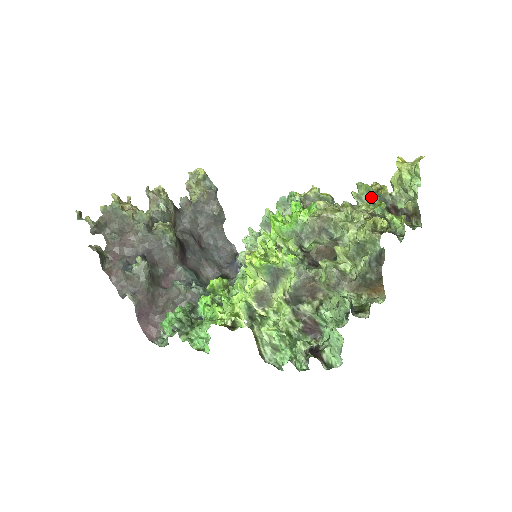
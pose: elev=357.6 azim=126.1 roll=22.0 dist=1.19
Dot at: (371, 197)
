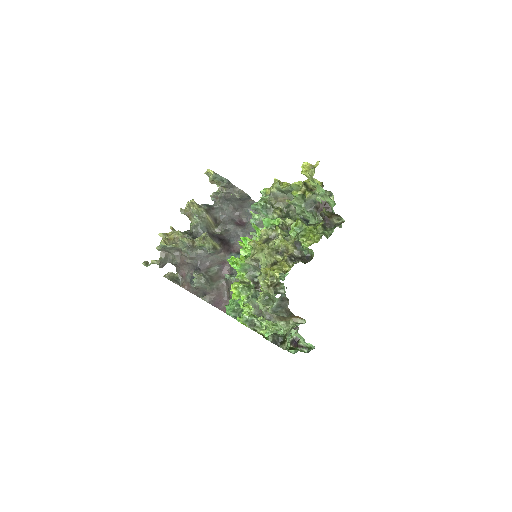
Dot at: (301, 201)
